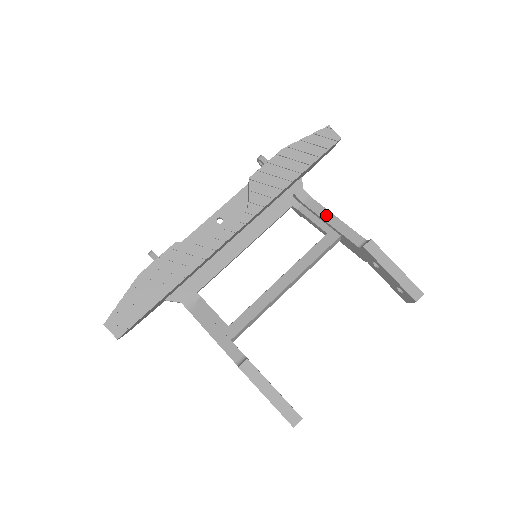
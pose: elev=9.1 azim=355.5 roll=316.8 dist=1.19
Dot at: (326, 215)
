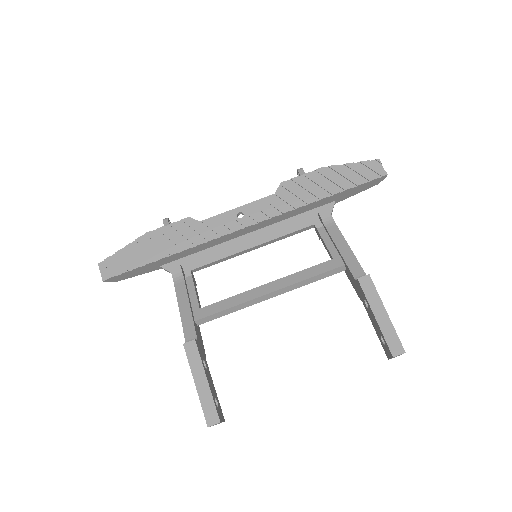
Dot at: (340, 241)
